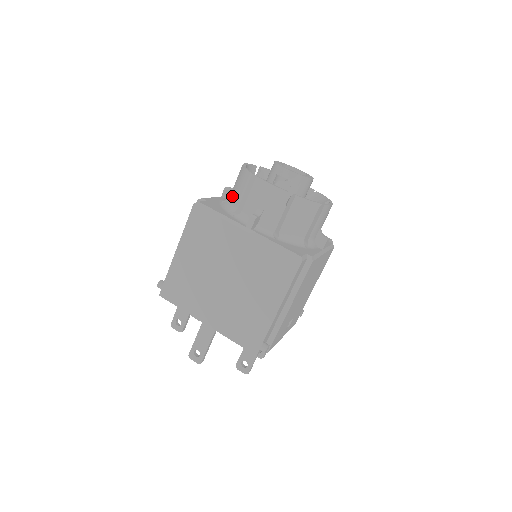
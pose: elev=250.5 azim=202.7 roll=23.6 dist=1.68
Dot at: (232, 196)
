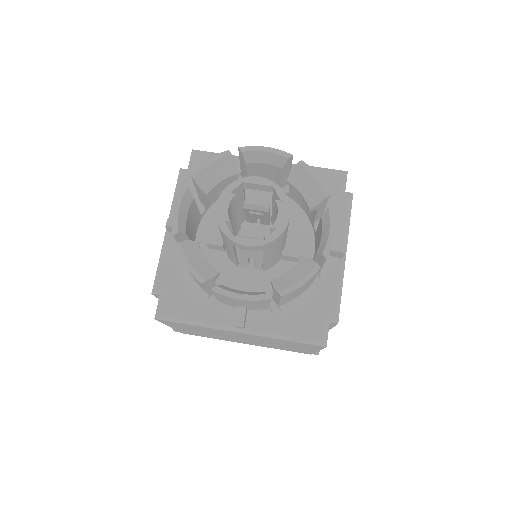
Dot at: occluded
